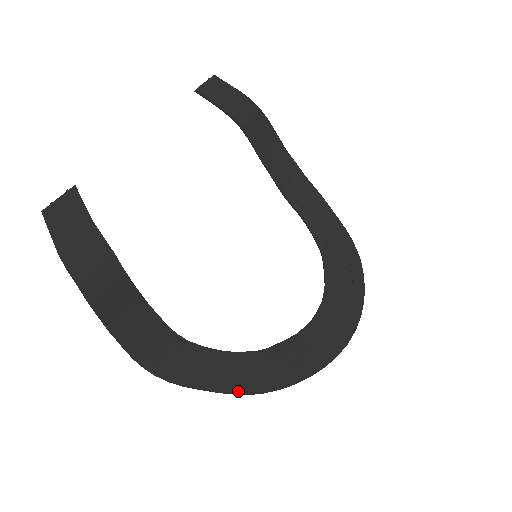
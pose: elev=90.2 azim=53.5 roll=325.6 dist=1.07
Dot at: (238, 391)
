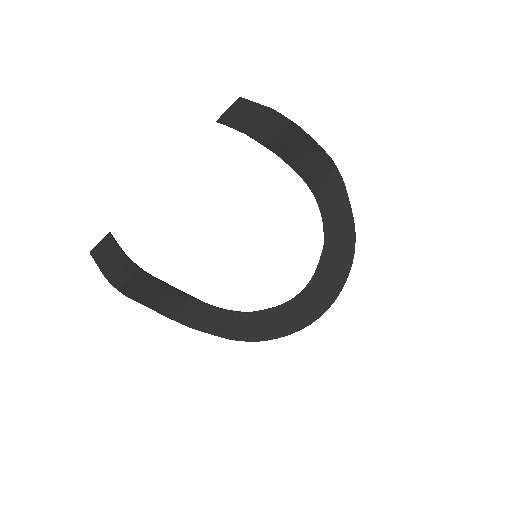
Dot at: (223, 337)
